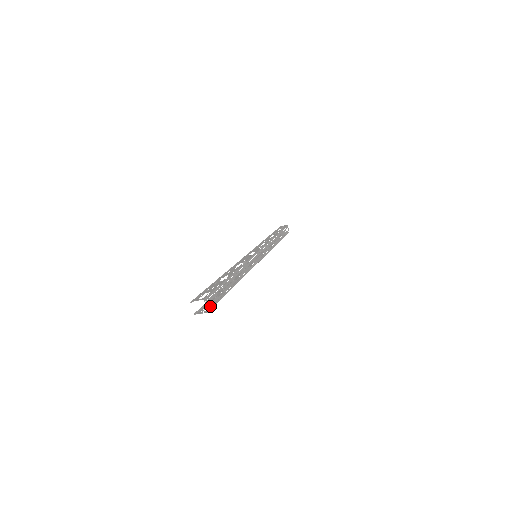
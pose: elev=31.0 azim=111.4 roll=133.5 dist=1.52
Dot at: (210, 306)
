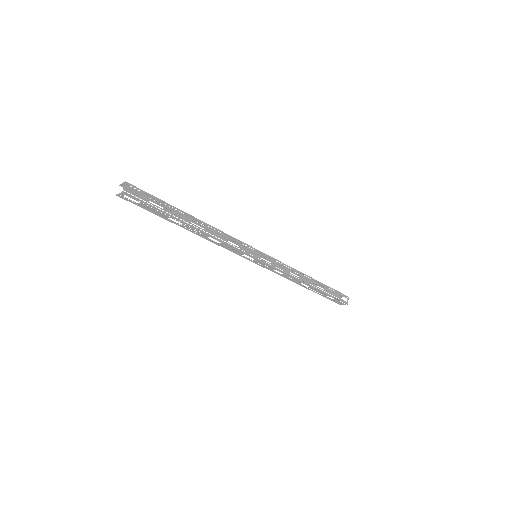
Dot at: (130, 193)
